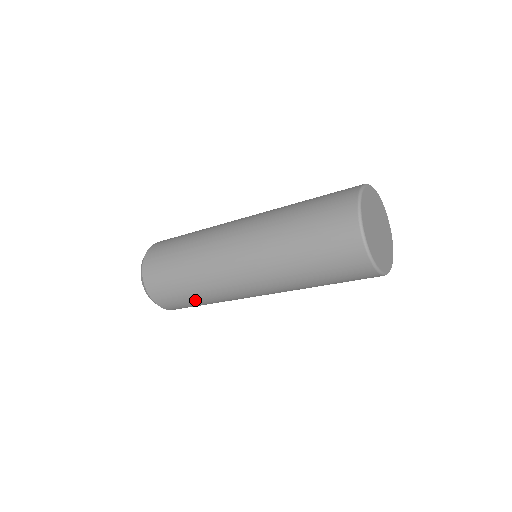
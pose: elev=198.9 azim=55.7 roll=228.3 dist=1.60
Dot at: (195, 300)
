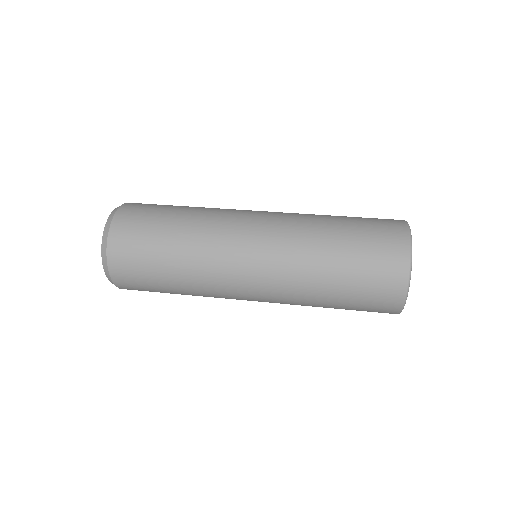
Dot at: (173, 292)
